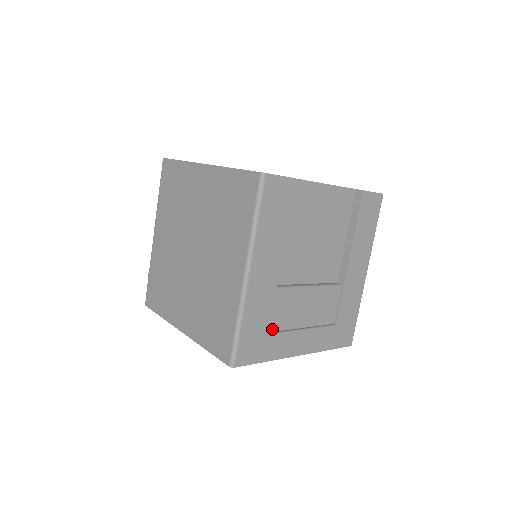
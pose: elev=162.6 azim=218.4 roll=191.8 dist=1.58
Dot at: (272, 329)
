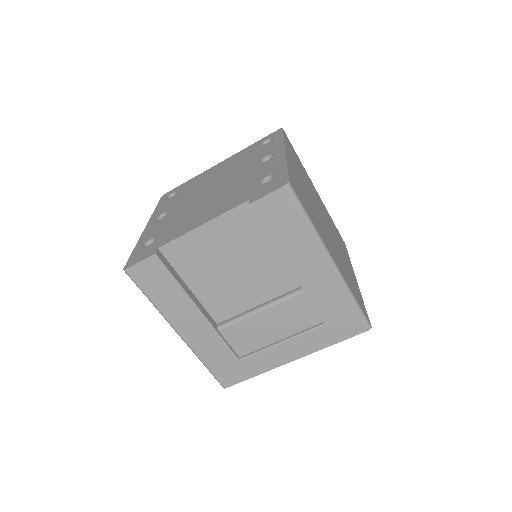
Dot at: (244, 353)
